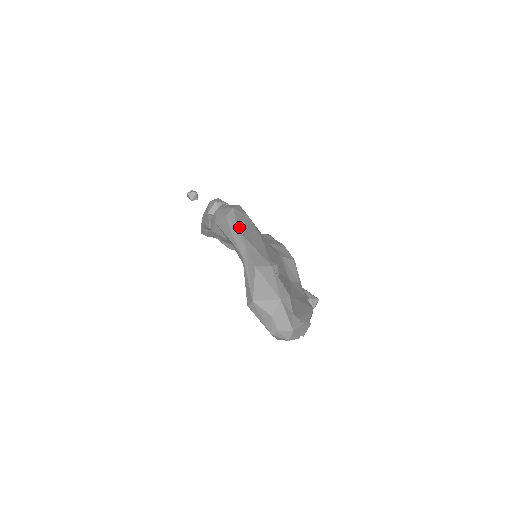
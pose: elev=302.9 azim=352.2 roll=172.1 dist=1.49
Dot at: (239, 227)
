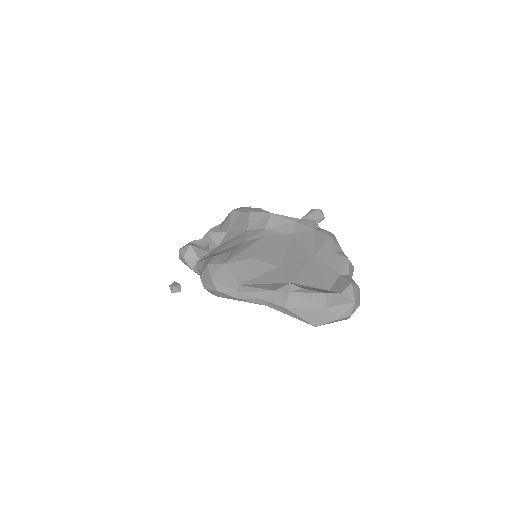
Dot at: (234, 288)
